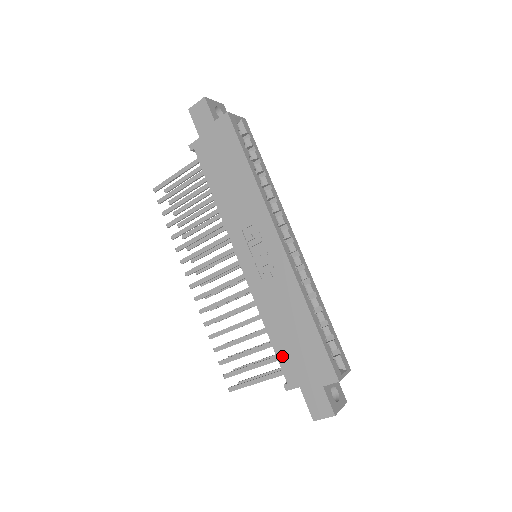
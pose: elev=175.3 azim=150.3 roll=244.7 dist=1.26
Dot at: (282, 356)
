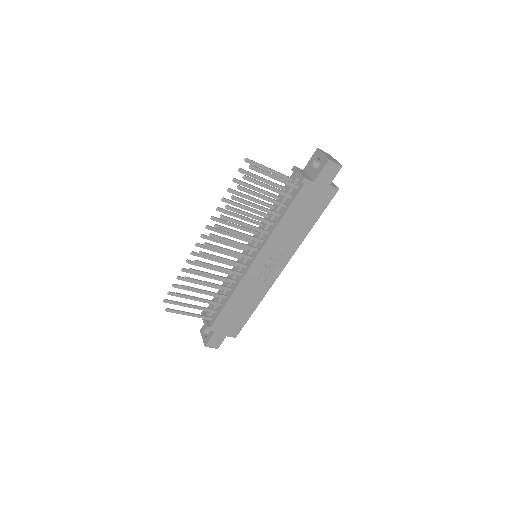
Dot at: (222, 316)
